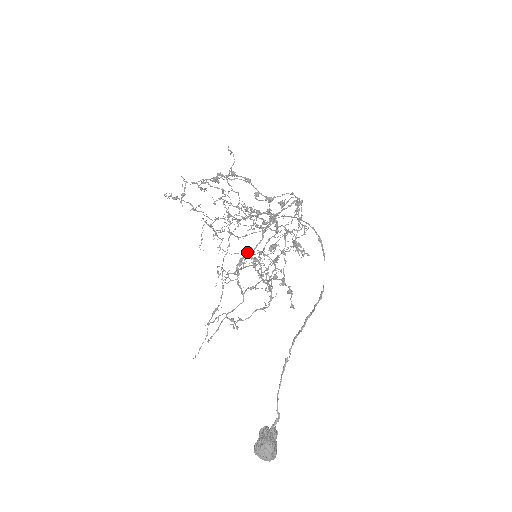
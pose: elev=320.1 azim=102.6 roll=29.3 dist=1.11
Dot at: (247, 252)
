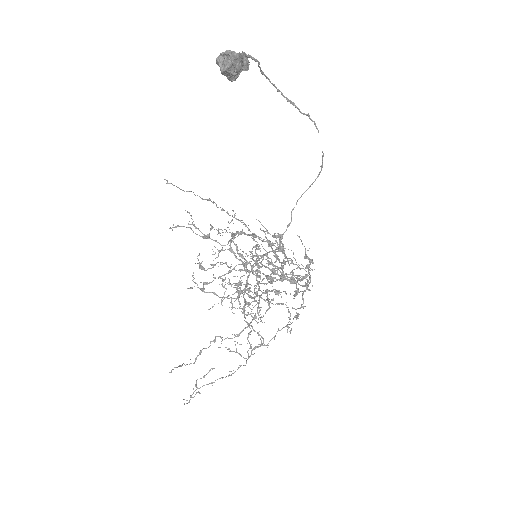
Dot at: (234, 341)
